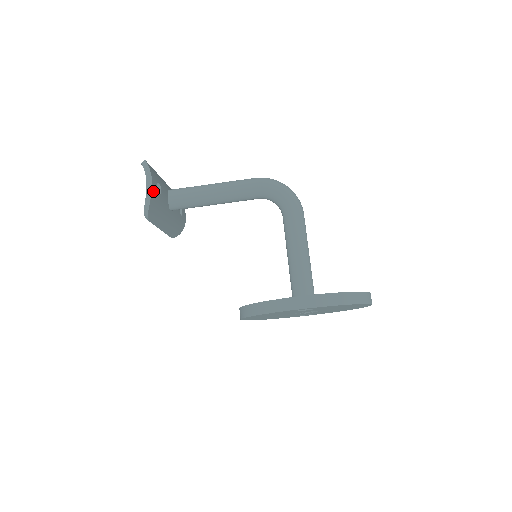
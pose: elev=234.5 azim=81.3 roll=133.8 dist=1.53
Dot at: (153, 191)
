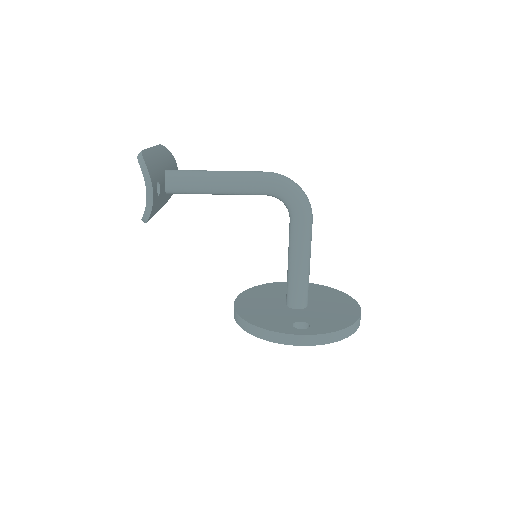
Dot at: (153, 202)
